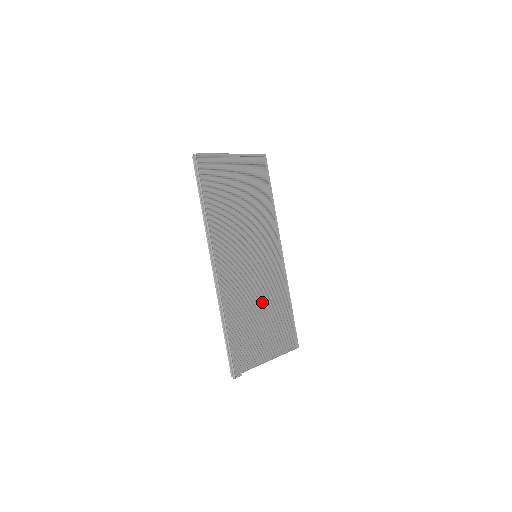
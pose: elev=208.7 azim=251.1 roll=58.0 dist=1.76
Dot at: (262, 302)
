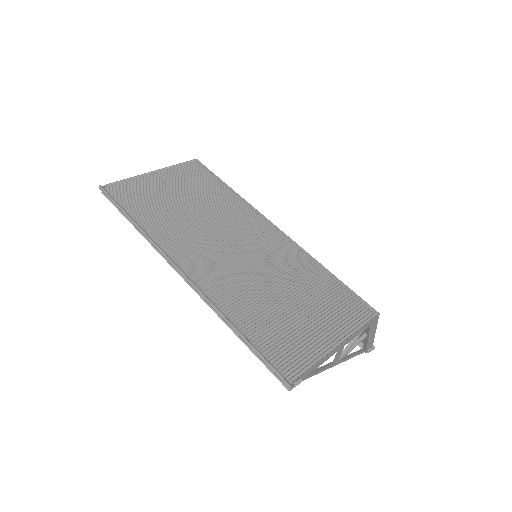
Dot at: (279, 284)
